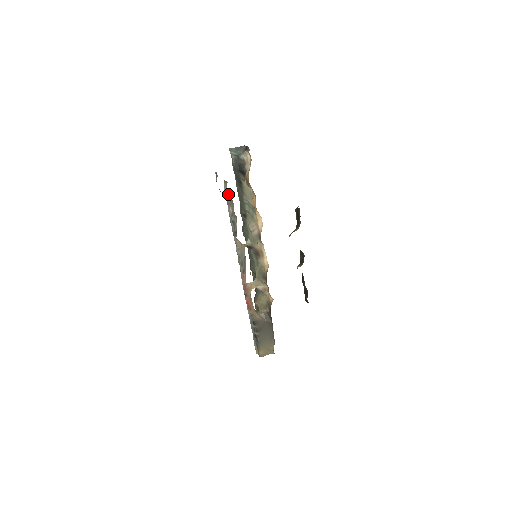
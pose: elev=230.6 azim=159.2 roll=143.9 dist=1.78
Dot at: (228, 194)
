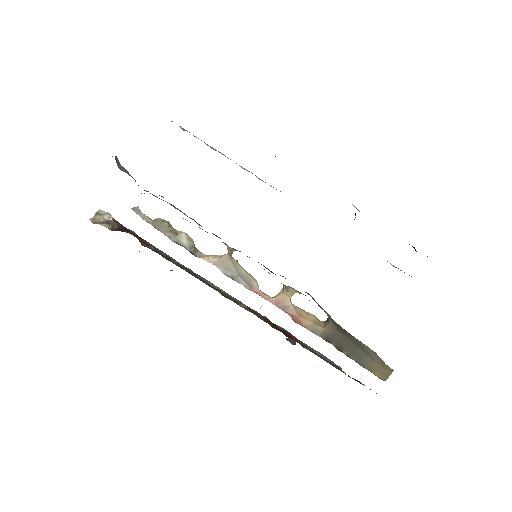
Dot at: (148, 218)
